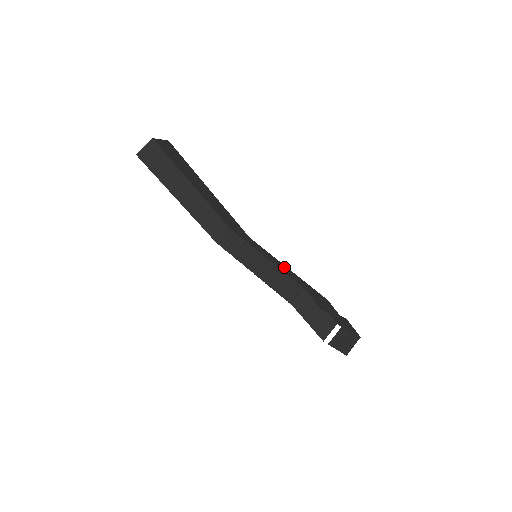
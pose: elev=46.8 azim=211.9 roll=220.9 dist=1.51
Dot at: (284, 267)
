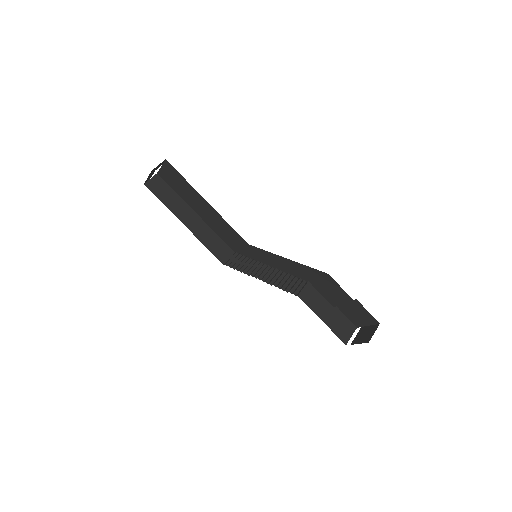
Dot at: (284, 262)
